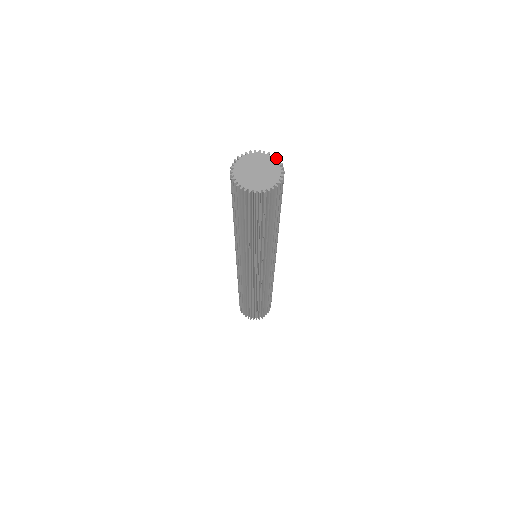
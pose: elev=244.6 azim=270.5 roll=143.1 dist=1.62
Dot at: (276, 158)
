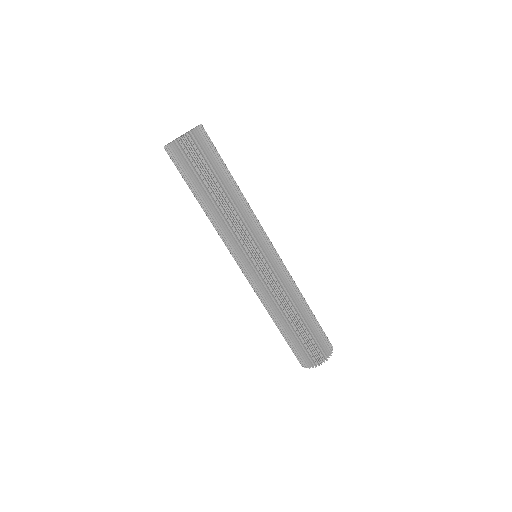
Dot at: (196, 126)
